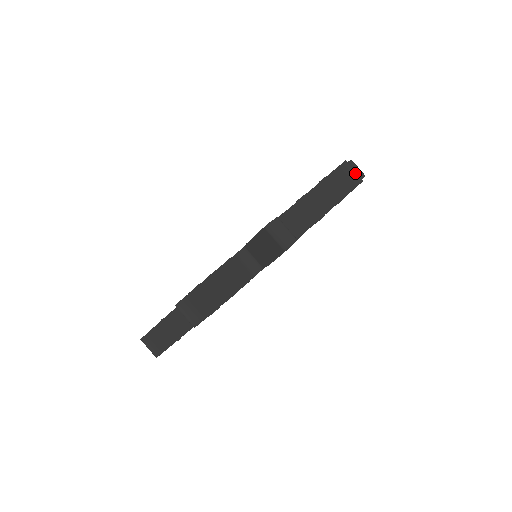
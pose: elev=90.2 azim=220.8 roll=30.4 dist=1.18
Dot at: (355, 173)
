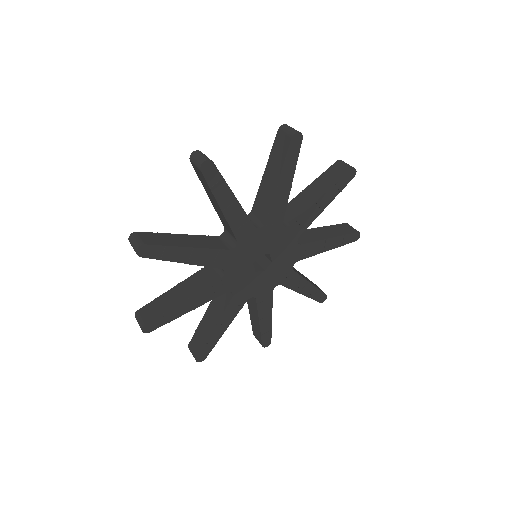
Dot at: occluded
